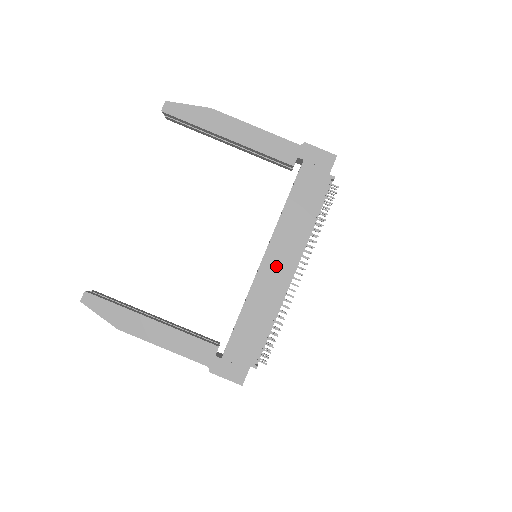
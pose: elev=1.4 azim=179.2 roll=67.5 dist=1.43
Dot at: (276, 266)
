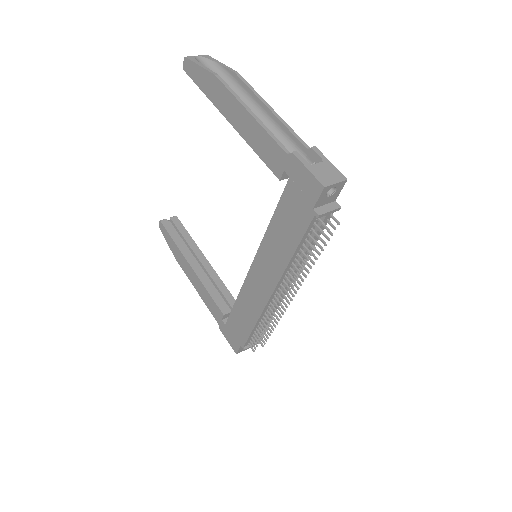
Dot at: (260, 280)
